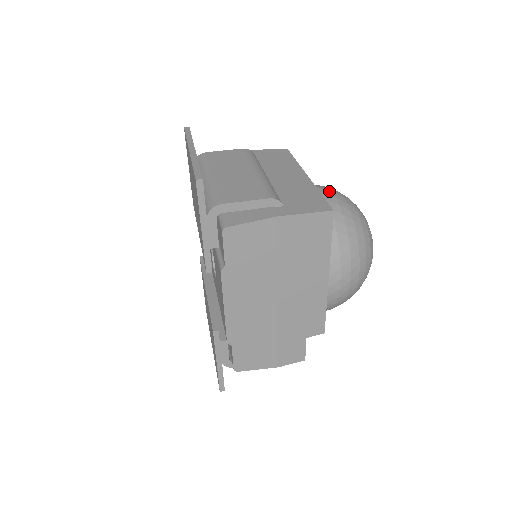
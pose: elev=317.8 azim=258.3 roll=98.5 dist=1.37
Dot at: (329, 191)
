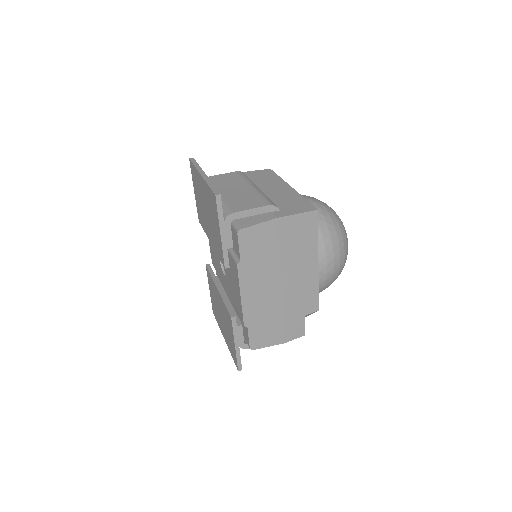
Dot at: (309, 198)
